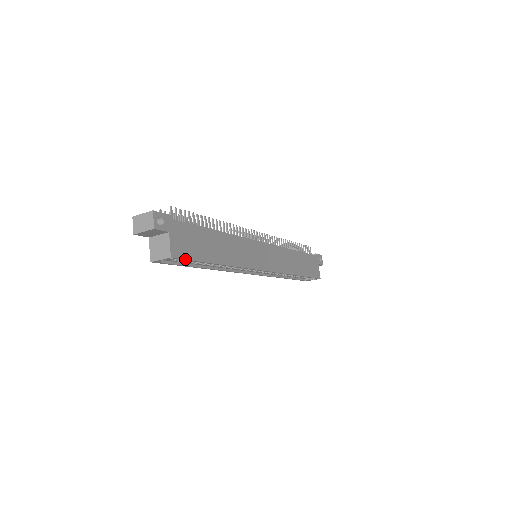
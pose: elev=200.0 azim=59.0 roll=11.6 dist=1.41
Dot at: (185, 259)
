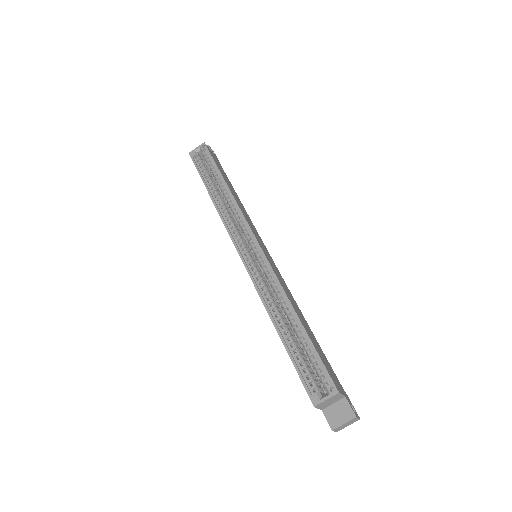
Dot at: (209, 152)
